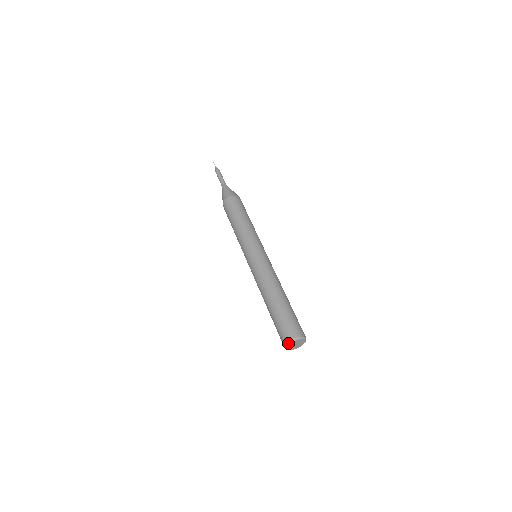
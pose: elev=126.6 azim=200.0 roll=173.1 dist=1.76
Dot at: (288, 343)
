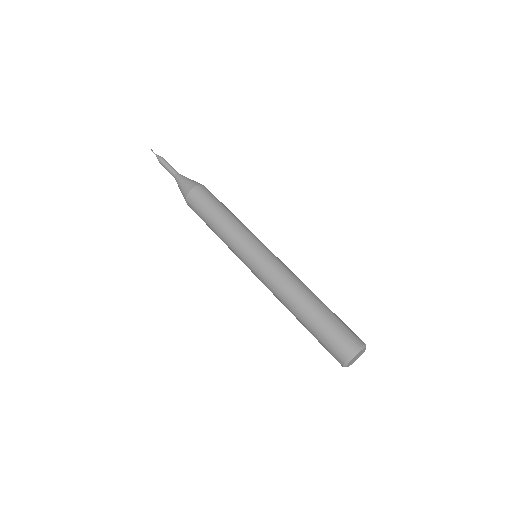
Dot at: (355, 353)
